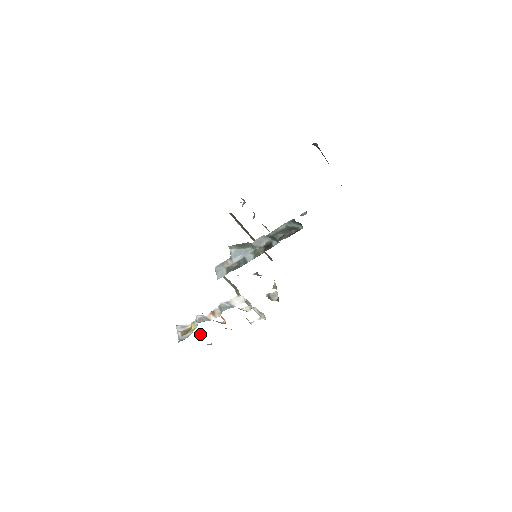
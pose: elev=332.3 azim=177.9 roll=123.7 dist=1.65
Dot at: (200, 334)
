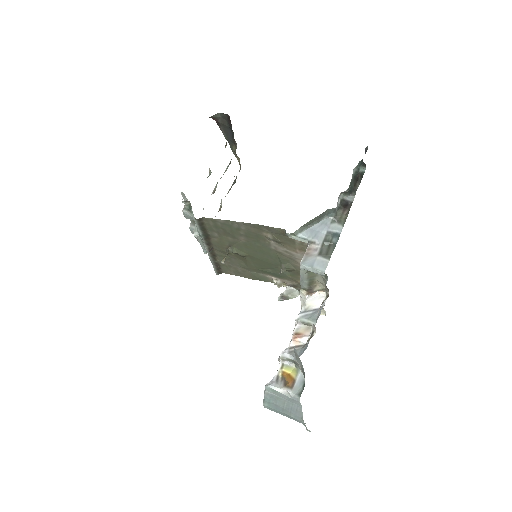
Dot at: occluded
